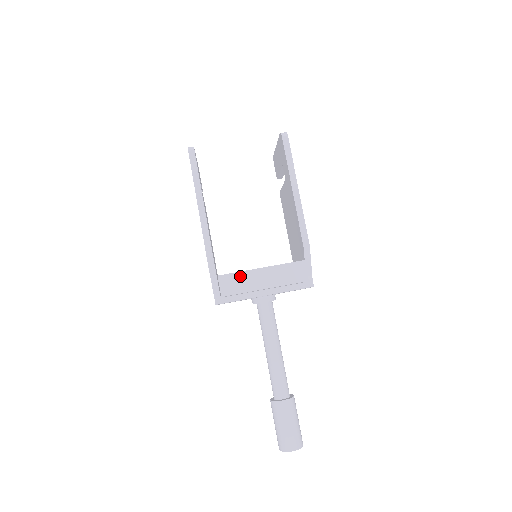
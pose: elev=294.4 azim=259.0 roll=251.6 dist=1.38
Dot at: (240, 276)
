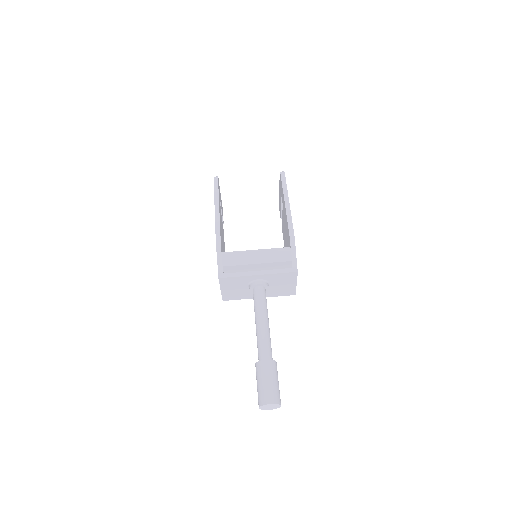
Dot at: (239, 254)
